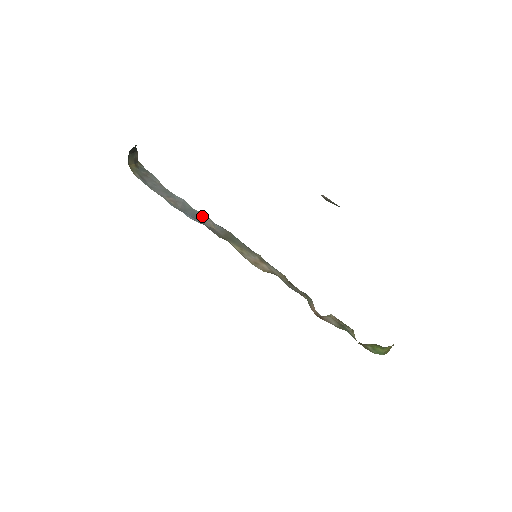
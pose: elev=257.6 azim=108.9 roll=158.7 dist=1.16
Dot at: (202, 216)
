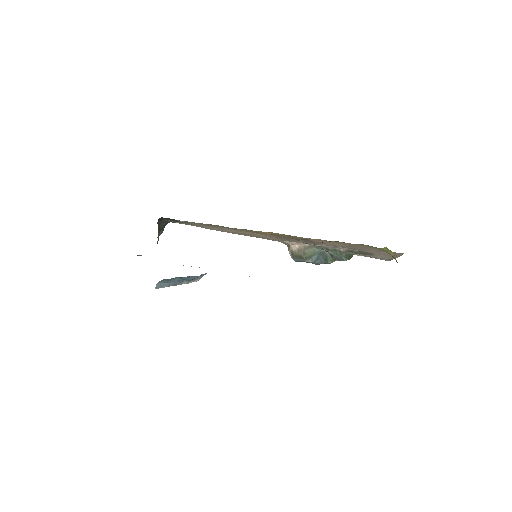
Dot at: occluded
